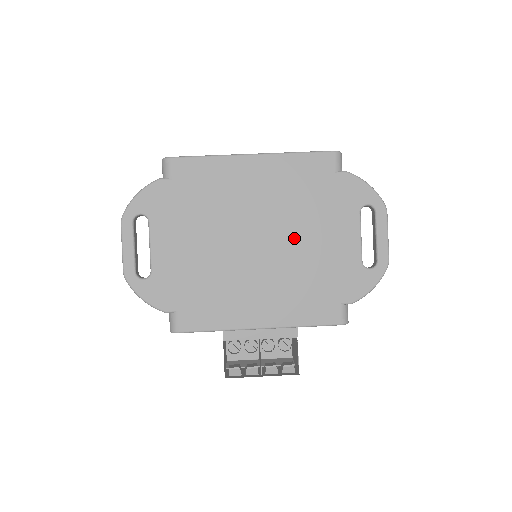
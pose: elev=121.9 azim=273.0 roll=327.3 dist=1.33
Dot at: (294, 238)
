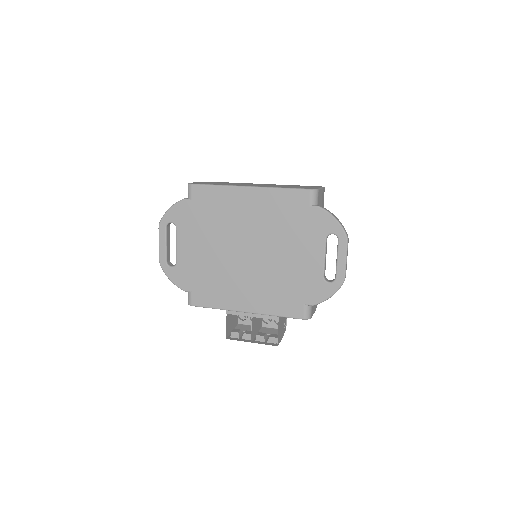
Dot at: (274, 252)
